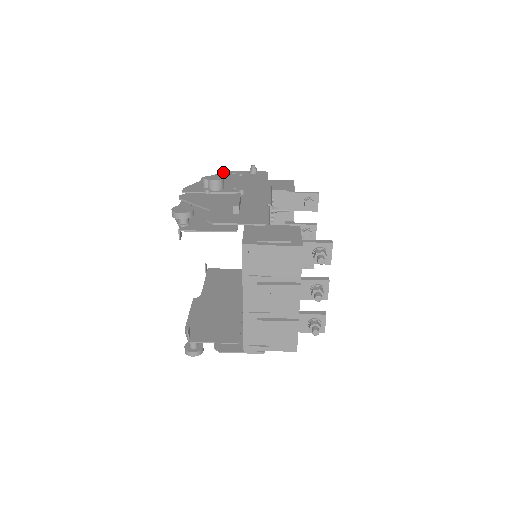
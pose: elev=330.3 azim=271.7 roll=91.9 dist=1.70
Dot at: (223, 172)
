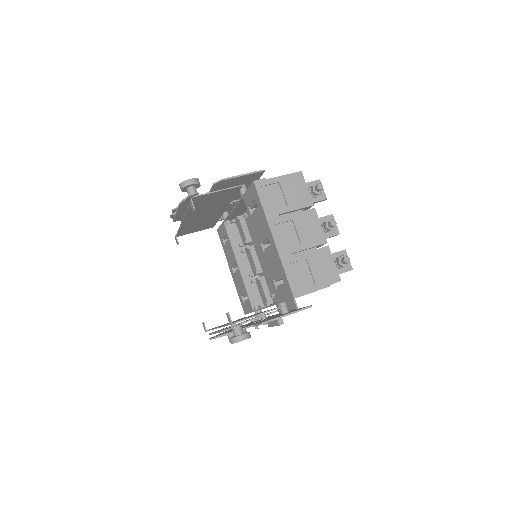
Dot at: occluded
